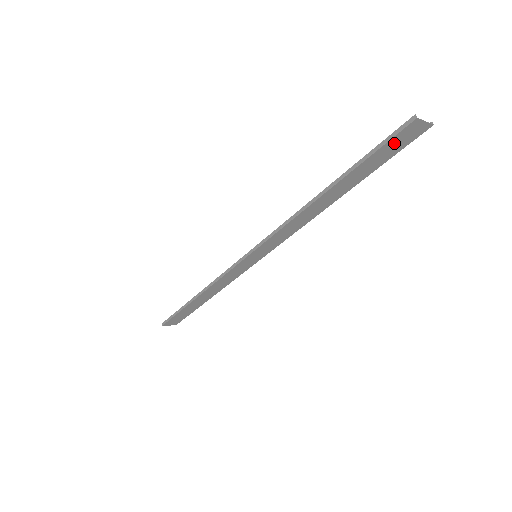
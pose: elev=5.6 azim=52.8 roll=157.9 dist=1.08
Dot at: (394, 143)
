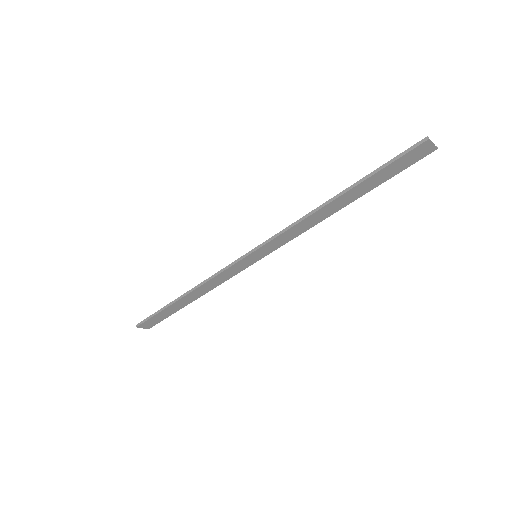
Dot at: (405, 159)
